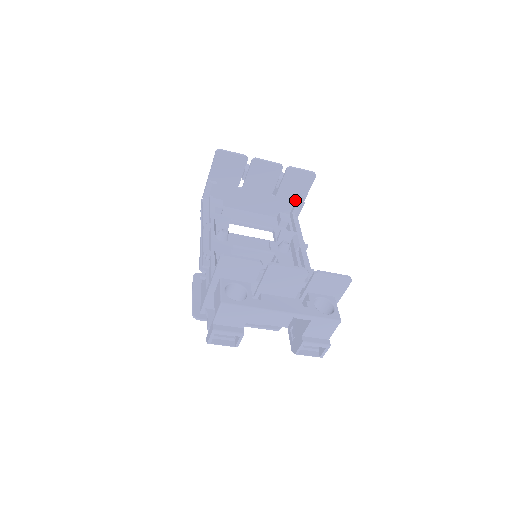
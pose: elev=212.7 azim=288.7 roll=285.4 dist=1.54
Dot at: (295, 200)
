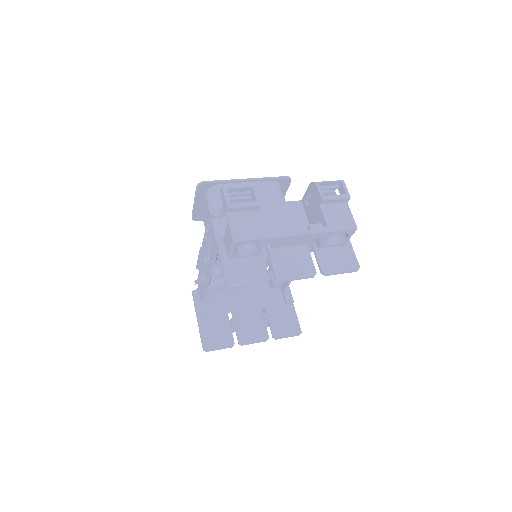
Dot at: occluded
